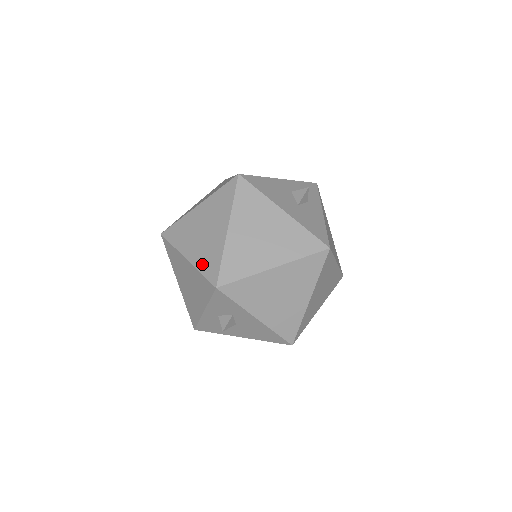
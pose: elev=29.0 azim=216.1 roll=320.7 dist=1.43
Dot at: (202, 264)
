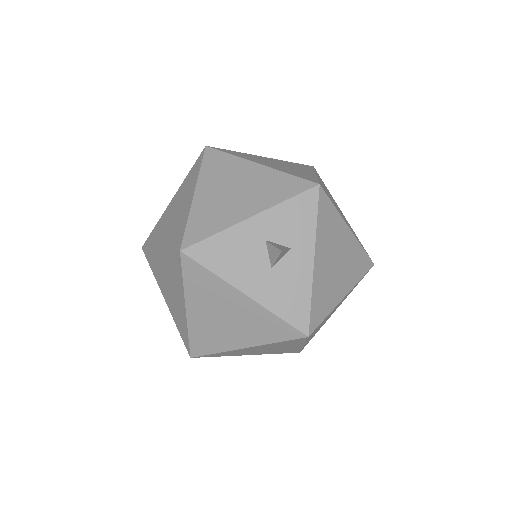
Dot at: (176, 322)
